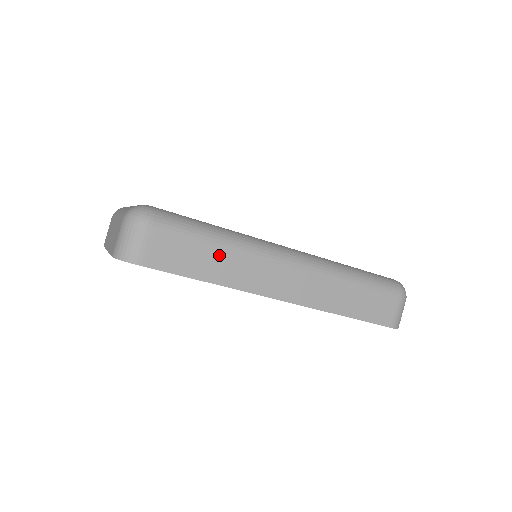
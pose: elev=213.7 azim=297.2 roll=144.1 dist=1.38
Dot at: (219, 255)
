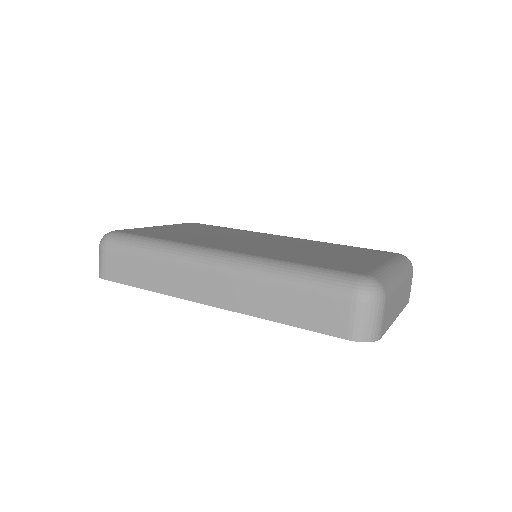
Dot at: (151, 266)
